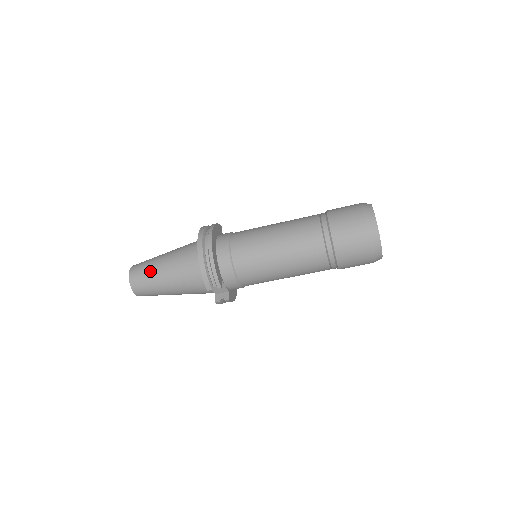
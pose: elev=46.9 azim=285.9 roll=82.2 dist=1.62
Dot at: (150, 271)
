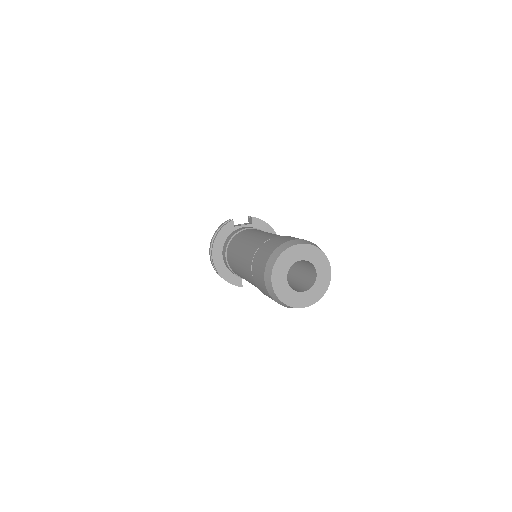
Dot at: occluded
